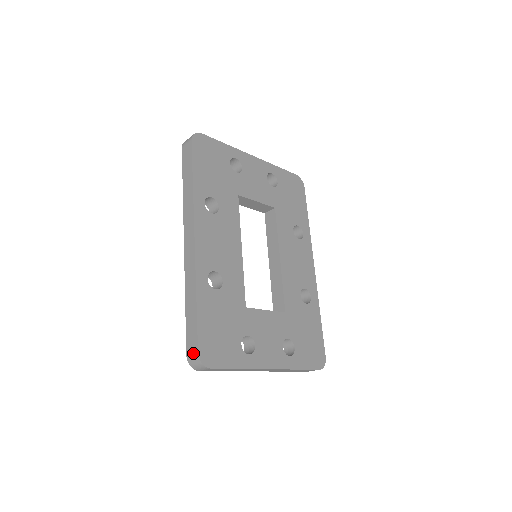
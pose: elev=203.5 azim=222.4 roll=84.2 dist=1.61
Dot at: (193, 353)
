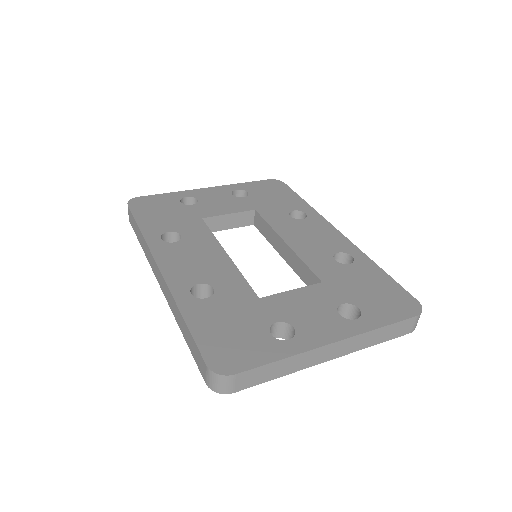
Dot at: (205, 372)
